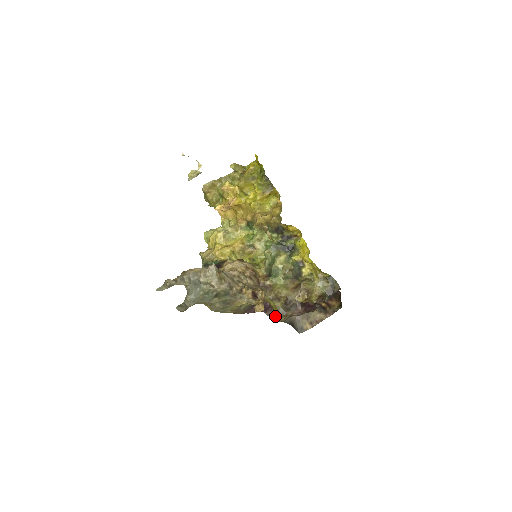
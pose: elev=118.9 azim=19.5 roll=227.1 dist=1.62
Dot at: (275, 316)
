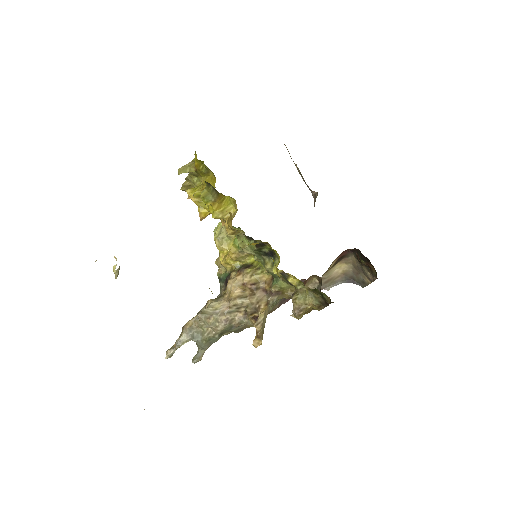
Dot at: (323, 285)
